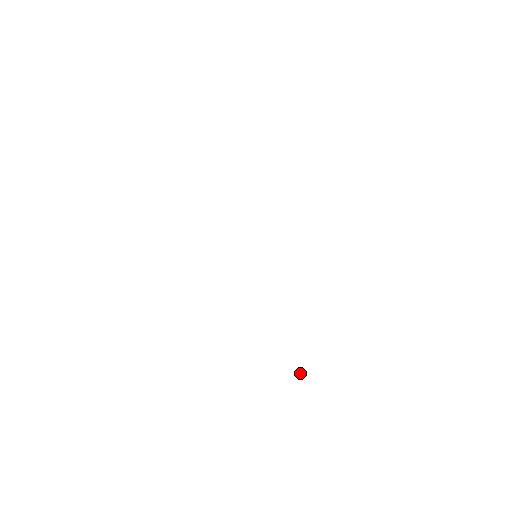
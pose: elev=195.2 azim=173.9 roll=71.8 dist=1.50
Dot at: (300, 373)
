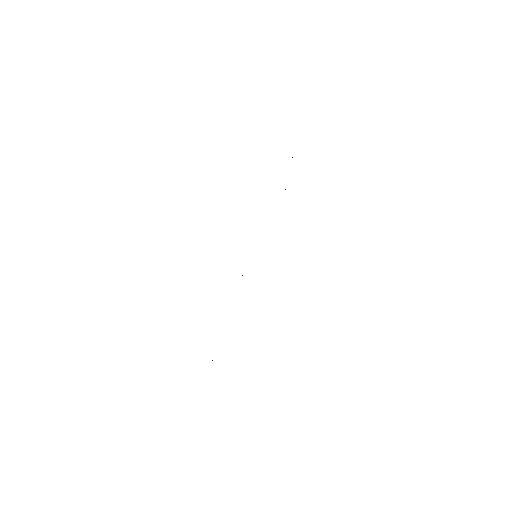
Dot at: occluded
